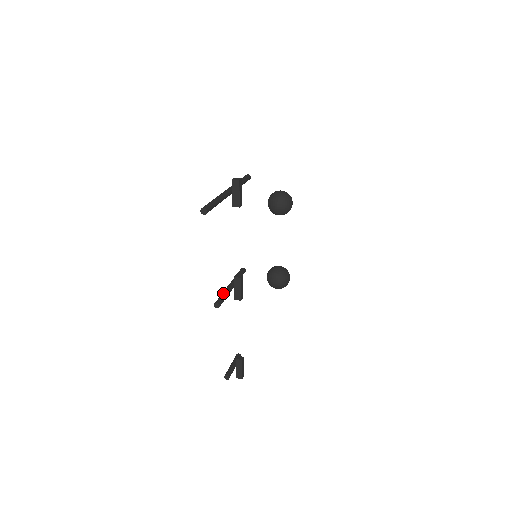
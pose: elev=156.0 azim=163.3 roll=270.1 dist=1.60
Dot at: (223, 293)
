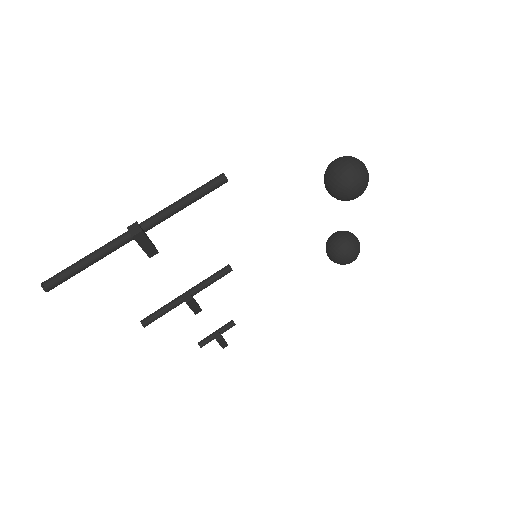
Dot at: (162, 308)
